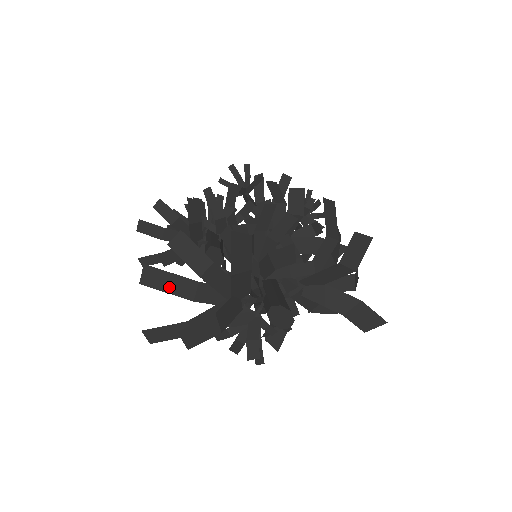
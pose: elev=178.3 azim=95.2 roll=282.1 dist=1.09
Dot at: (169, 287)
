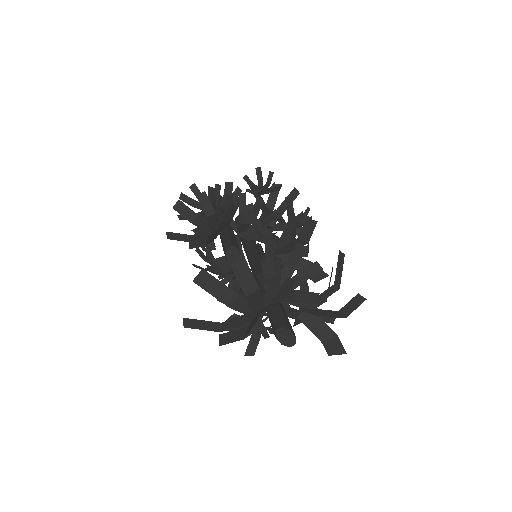
Dot at: (215, 291)
